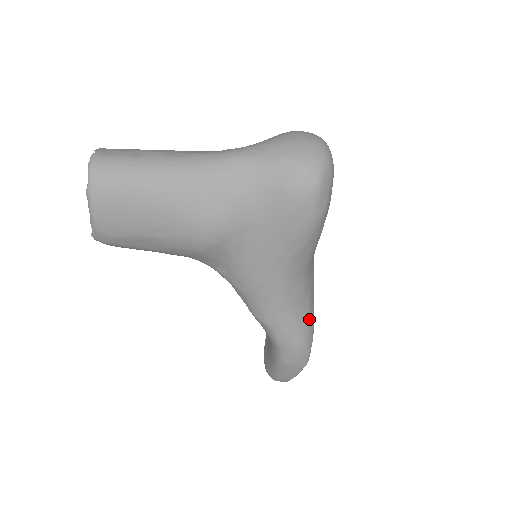
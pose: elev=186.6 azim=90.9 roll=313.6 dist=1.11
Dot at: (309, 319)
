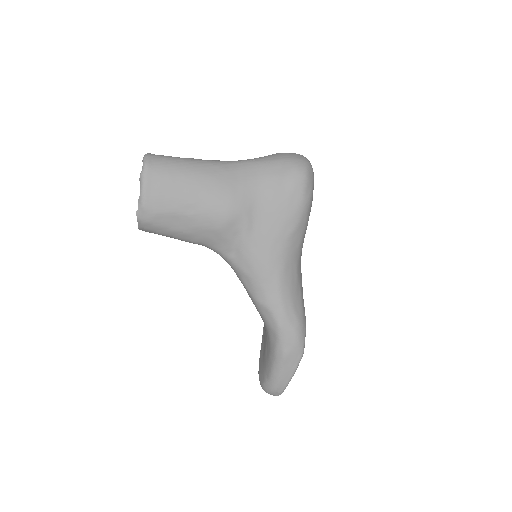
Dot at: (302, 308)
